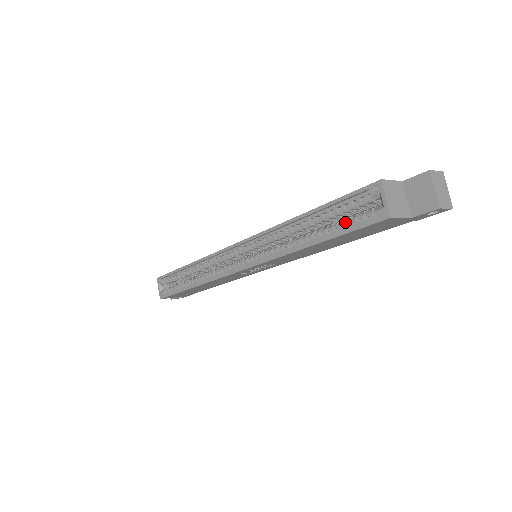
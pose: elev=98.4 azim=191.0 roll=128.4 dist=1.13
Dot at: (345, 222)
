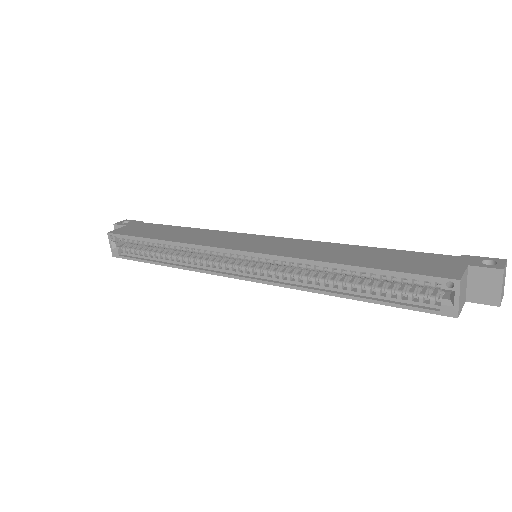
Dot at: (398, 294)
